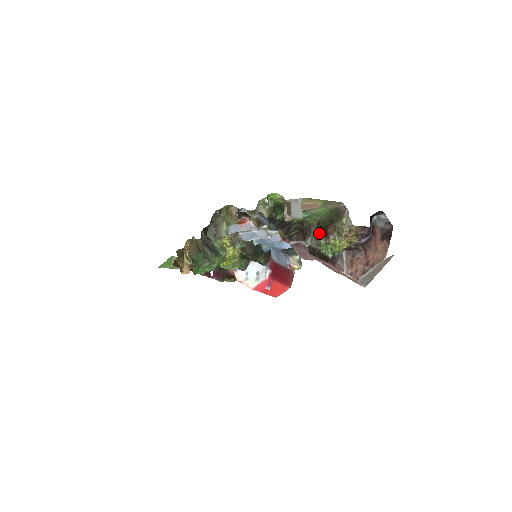
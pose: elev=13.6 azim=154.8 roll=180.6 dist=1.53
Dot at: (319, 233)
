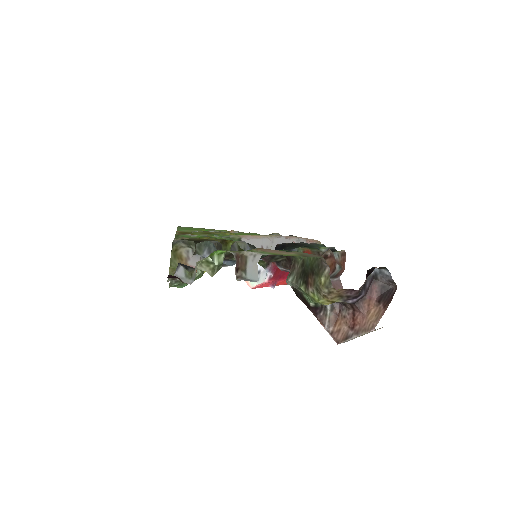
Dot at: (301, 276)
